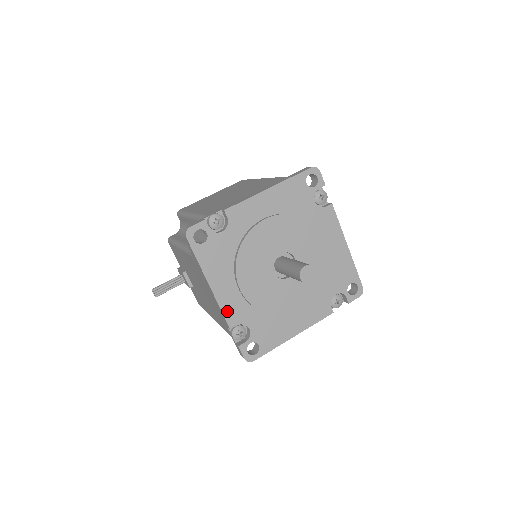
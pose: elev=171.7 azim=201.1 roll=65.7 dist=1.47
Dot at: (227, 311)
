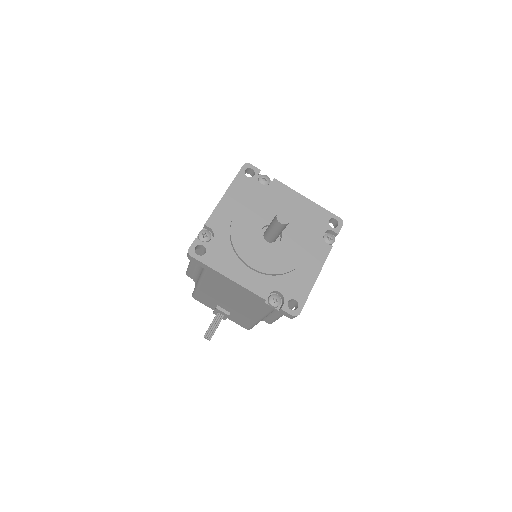
Dot at: (254, 289)
